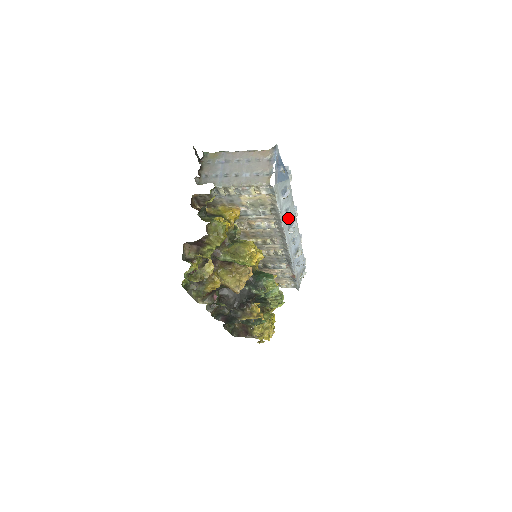
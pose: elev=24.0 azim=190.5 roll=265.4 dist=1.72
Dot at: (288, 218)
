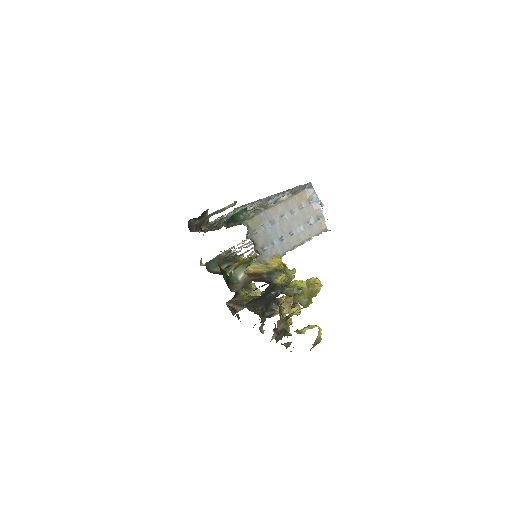
Dot at: occluded
